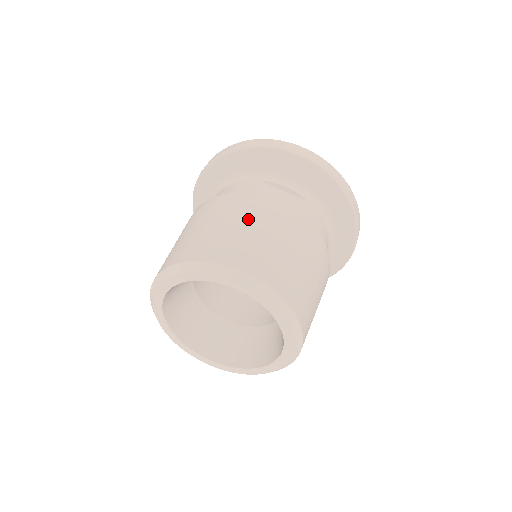
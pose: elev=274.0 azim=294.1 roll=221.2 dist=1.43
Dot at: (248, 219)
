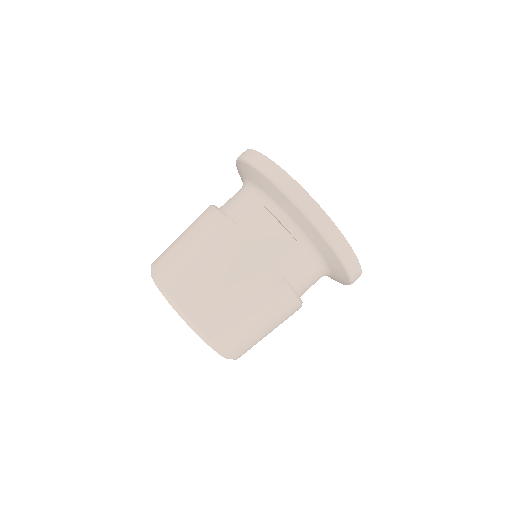
Dot at: (215, 259)
